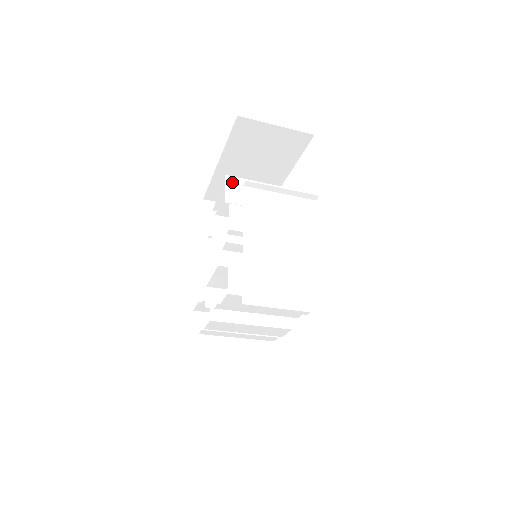
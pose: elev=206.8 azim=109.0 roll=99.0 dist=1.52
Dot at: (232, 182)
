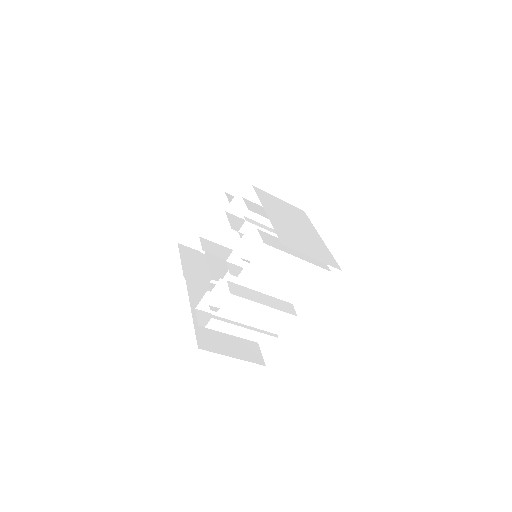
Dot at: (231, 197)
